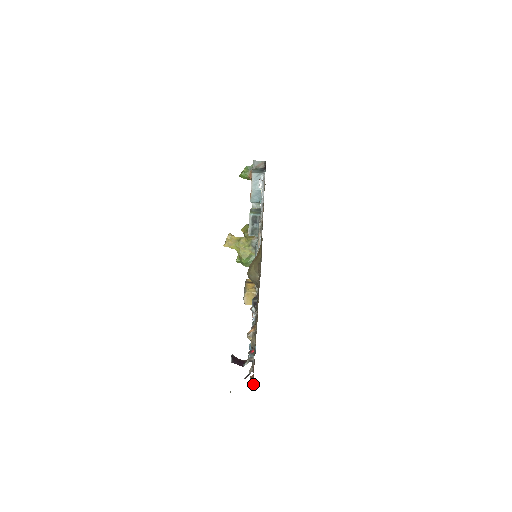
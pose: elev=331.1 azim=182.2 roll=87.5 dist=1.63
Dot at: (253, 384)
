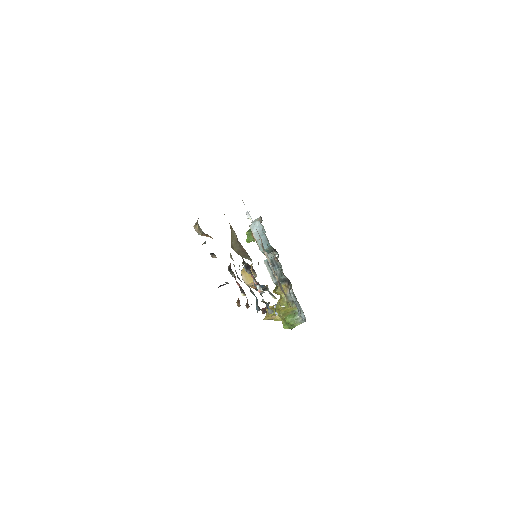
Dot at: occluded
